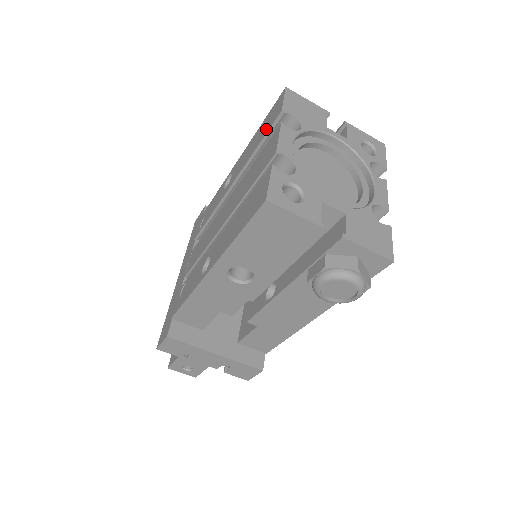
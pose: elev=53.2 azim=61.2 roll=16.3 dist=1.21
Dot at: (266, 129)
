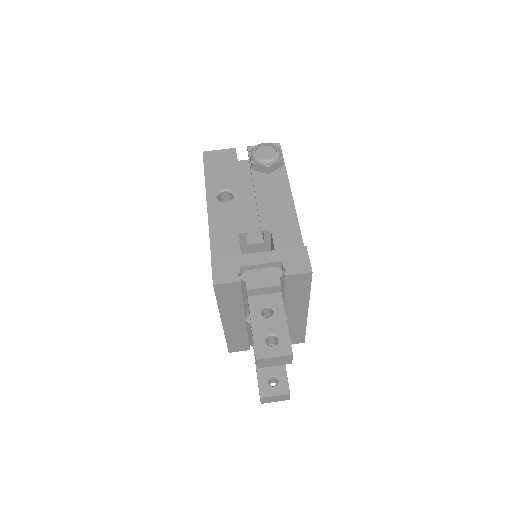
Dot at: occluded
